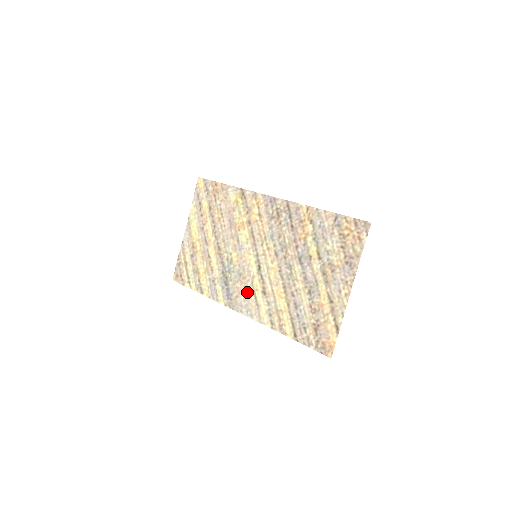
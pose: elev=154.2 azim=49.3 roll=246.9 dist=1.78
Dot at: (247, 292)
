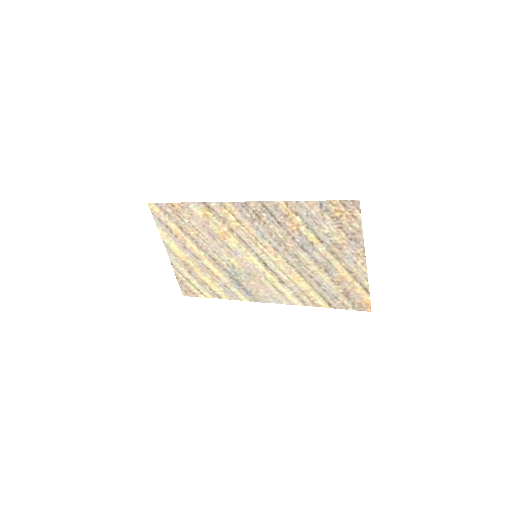
Dot at: (265, 286)
